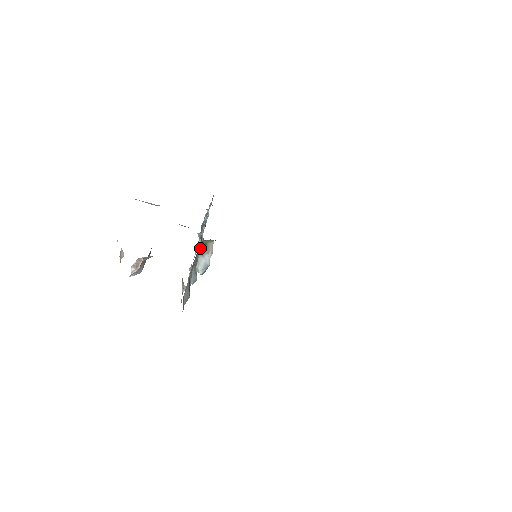
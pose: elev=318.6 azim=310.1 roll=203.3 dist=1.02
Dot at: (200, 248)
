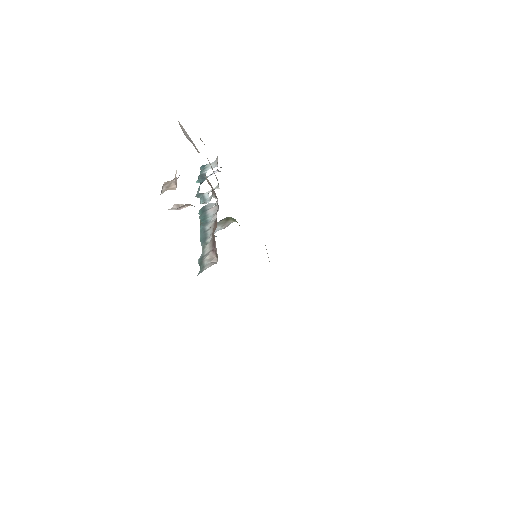
Dot at: (222, 219)
